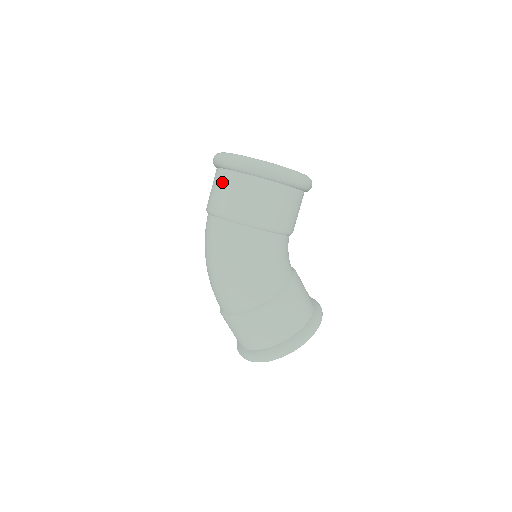
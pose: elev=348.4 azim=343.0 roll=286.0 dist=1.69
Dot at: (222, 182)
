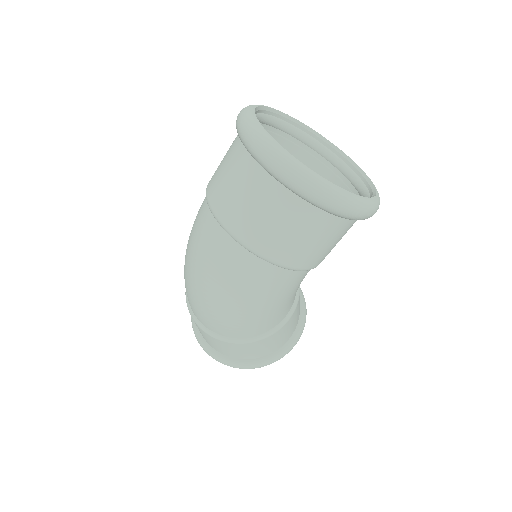
Dot at: (266, 200)
